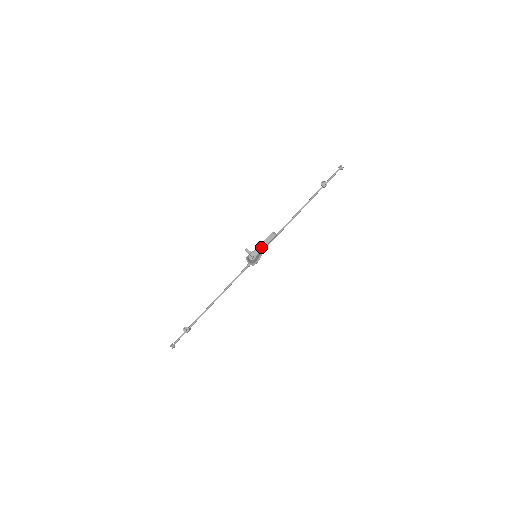
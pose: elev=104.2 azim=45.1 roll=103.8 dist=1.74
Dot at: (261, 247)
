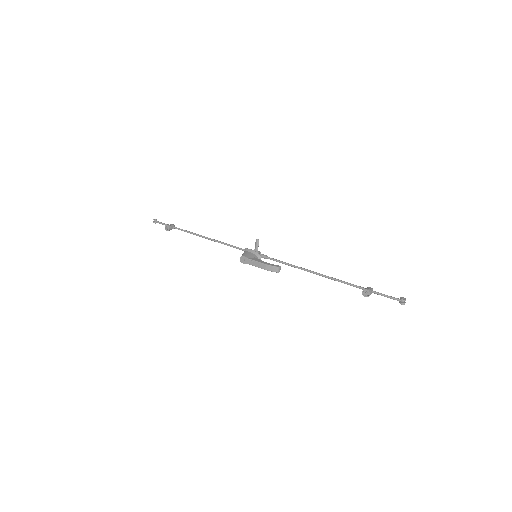
Dot at: (256, 264)
